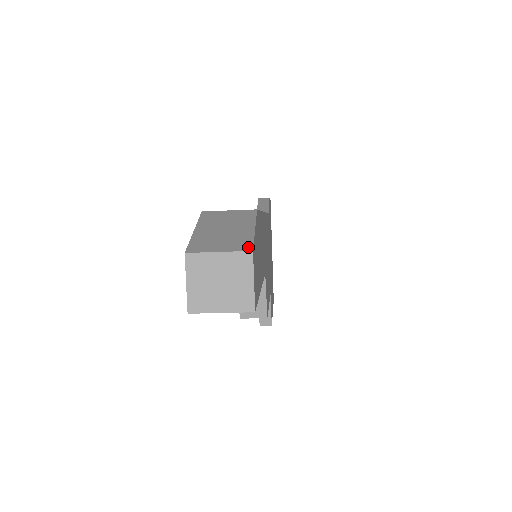
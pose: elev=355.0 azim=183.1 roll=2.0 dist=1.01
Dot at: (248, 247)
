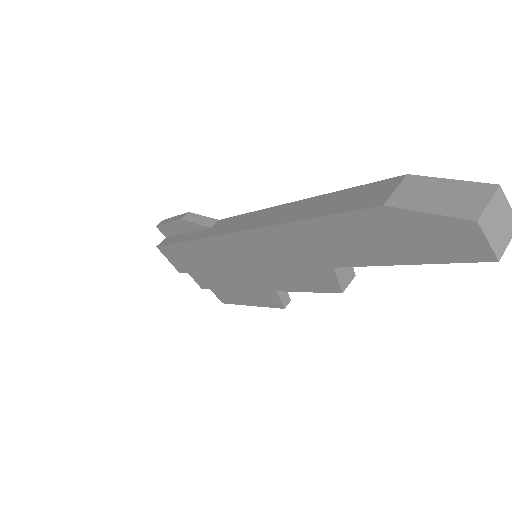
Dot at: (491, 186)
